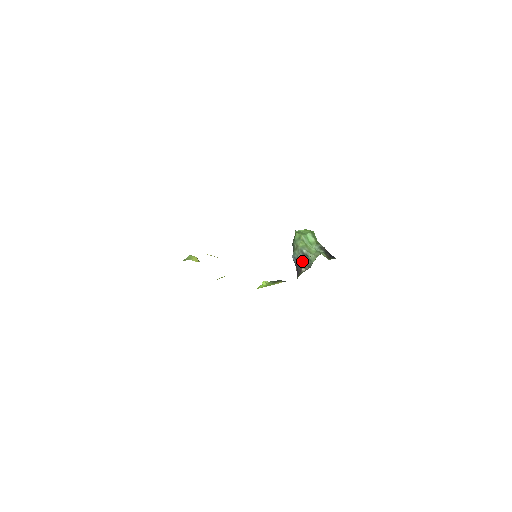
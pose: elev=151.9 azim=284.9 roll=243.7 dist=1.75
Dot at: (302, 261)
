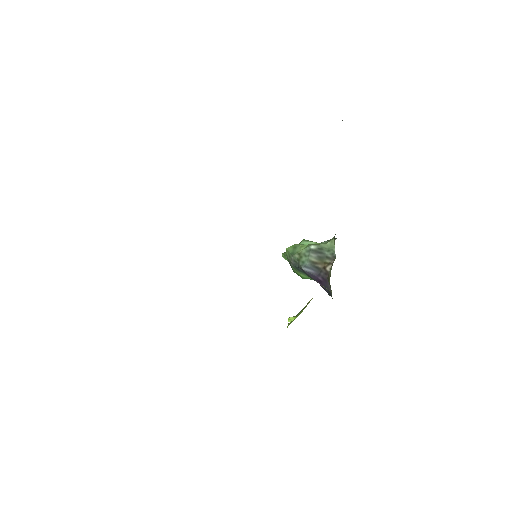
Dot at: (319, 261)
